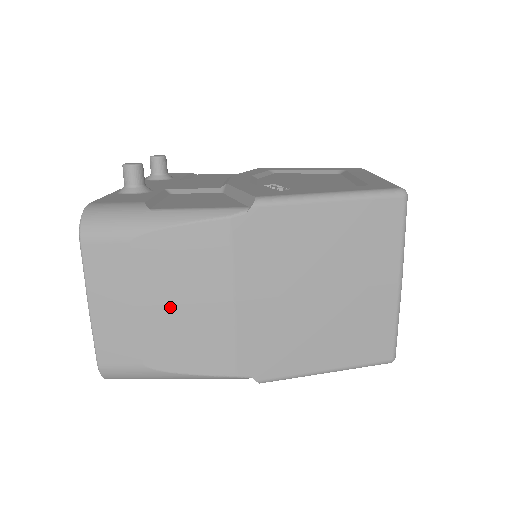
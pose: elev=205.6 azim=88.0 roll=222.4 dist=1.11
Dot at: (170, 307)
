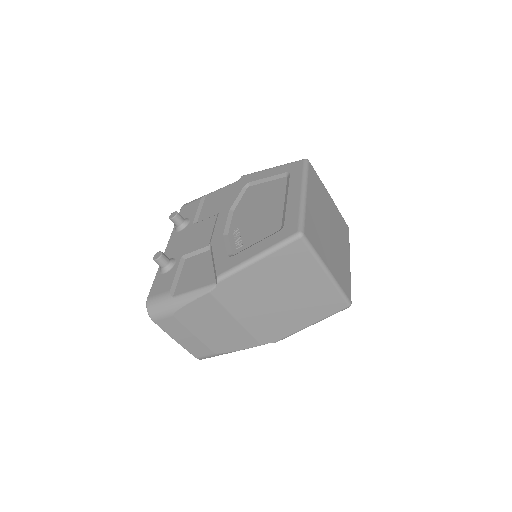
Dot at: (209, 331)
